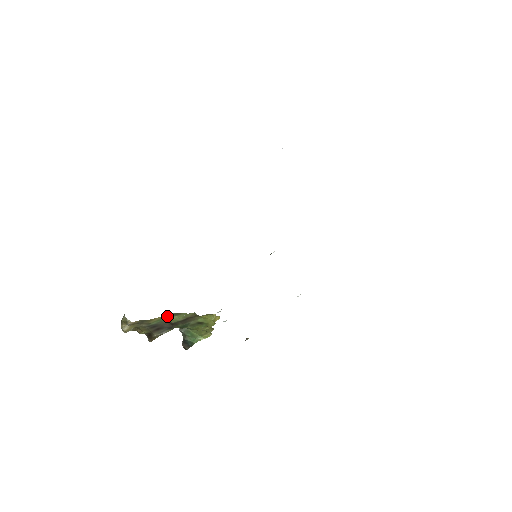
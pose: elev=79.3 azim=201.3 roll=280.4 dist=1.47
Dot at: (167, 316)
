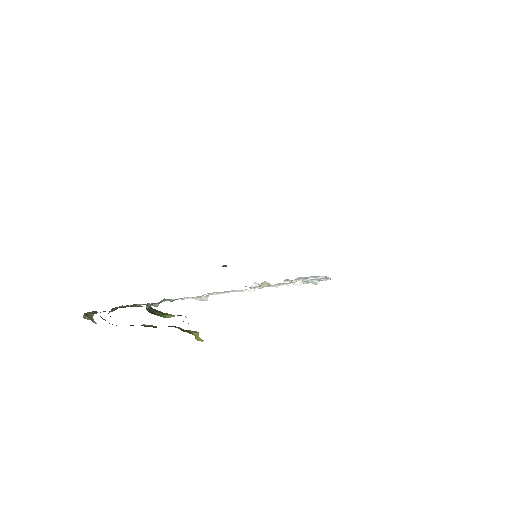
Dot at: occluded
